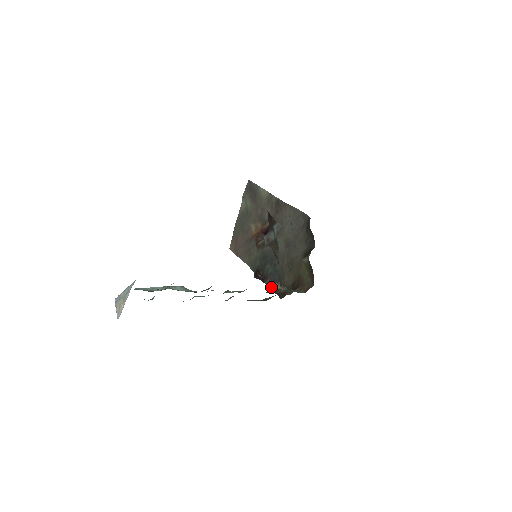
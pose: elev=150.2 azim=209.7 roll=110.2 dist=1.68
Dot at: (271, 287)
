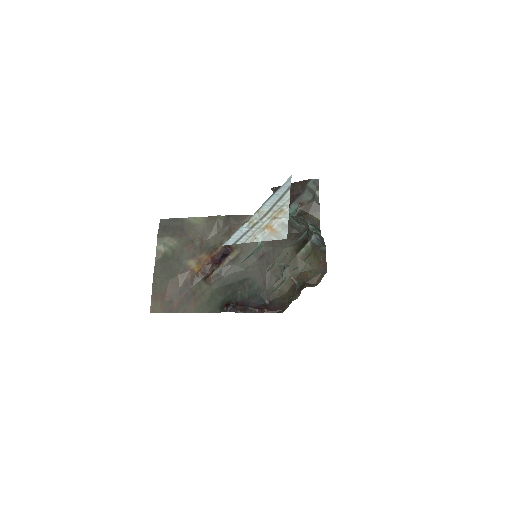
Dot at: (260, 309)
